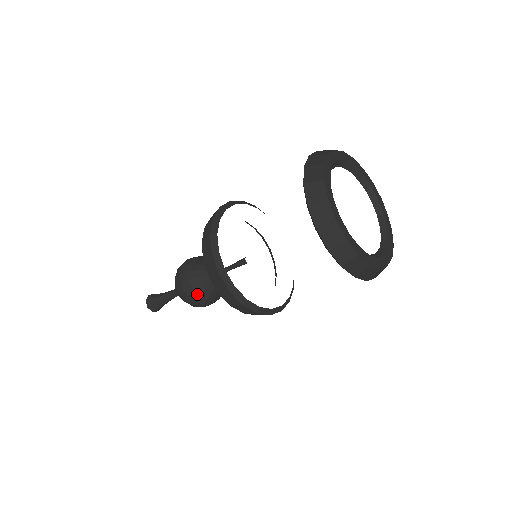
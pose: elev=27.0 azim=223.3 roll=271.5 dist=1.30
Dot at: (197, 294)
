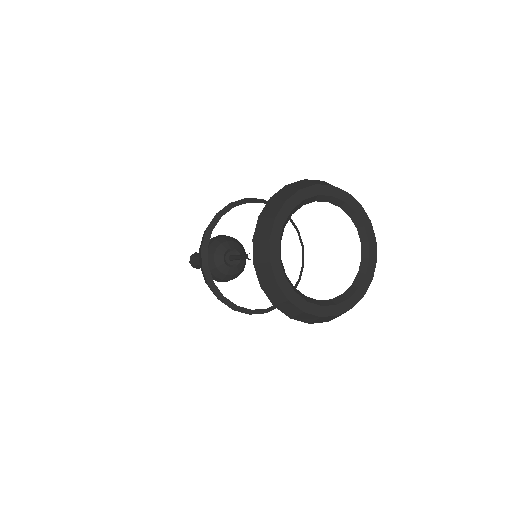
Dot at: (220, 279)
